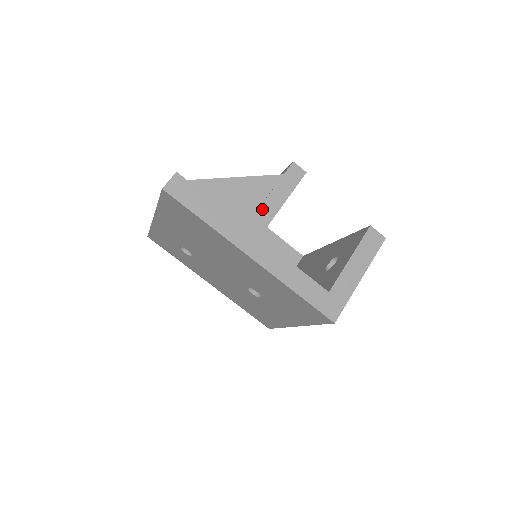
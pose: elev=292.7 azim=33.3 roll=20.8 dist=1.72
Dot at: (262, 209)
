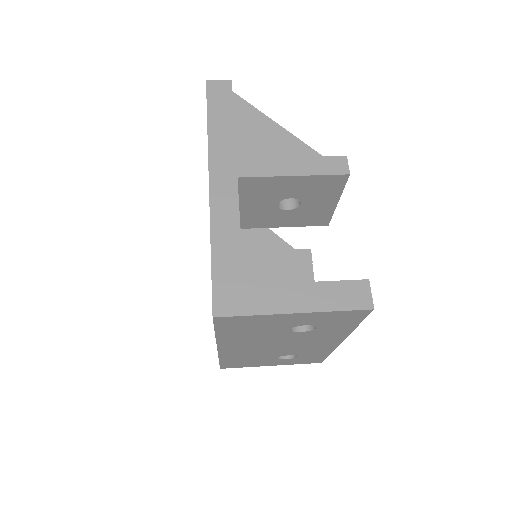
Dot at: (268, 161)
